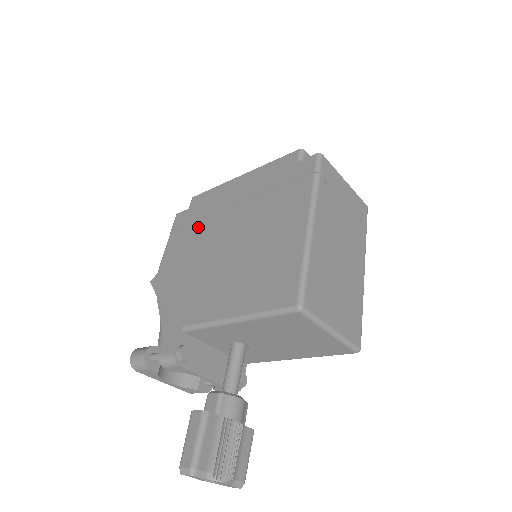
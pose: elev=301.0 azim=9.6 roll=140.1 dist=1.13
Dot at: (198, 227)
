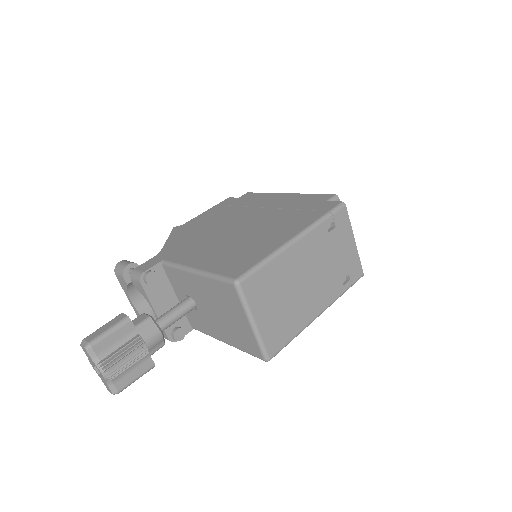
Dot at: (232, 210)
